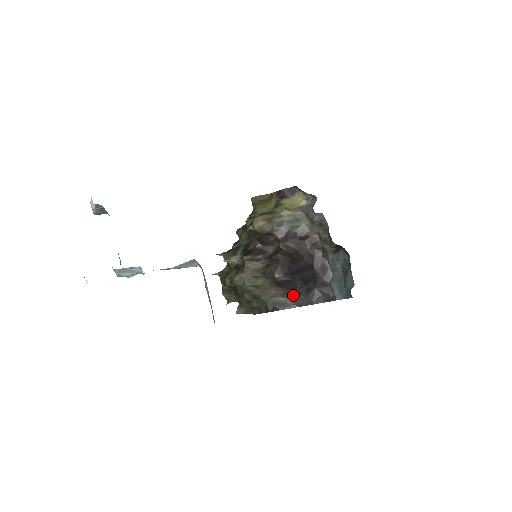
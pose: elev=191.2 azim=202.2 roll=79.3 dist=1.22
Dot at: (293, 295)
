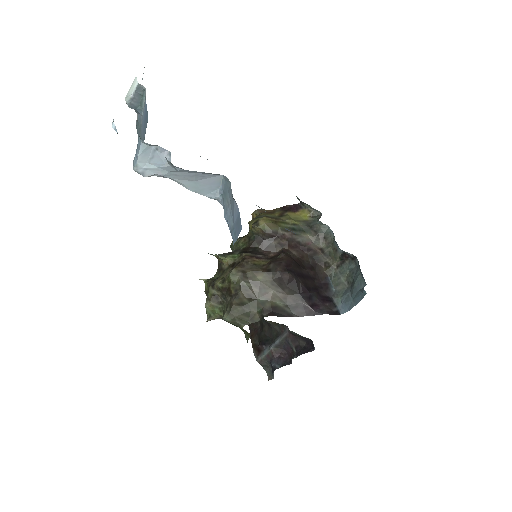
Dot at: (293, 301)
